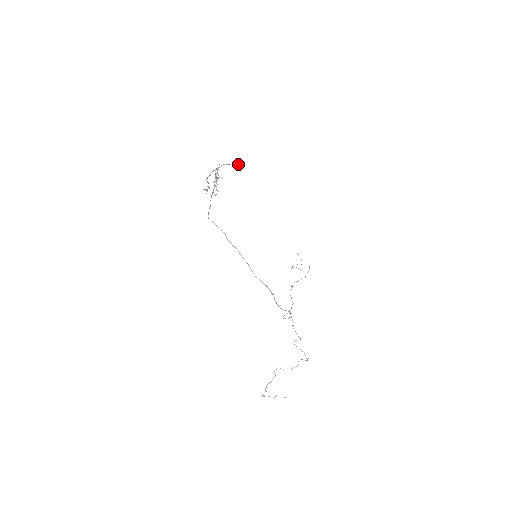
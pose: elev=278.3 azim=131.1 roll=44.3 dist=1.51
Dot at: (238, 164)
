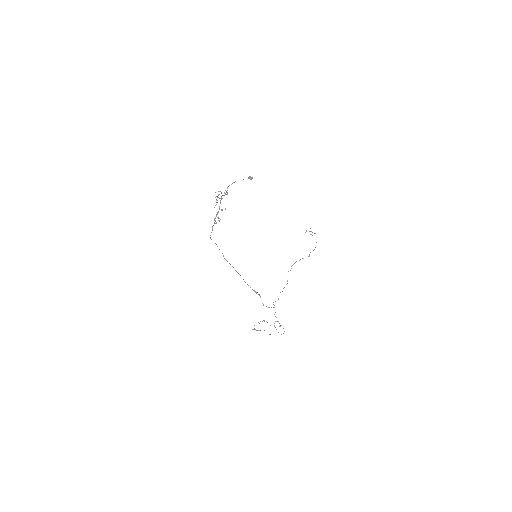
Dot at: (250, 179)
